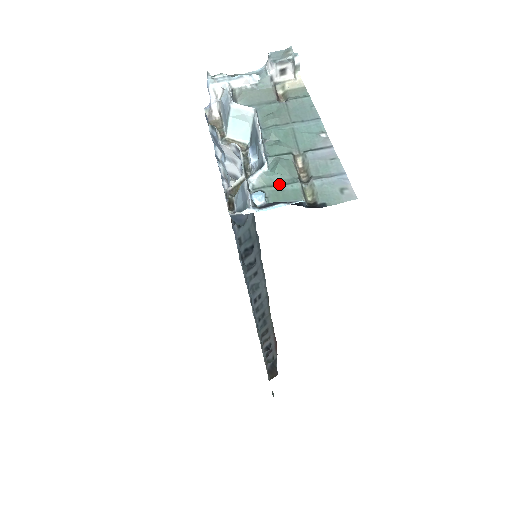
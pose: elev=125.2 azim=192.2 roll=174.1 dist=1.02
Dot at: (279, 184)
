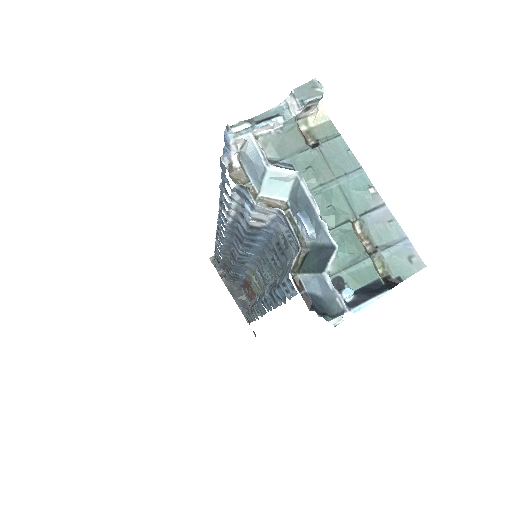
Dot at: (352, 264)
